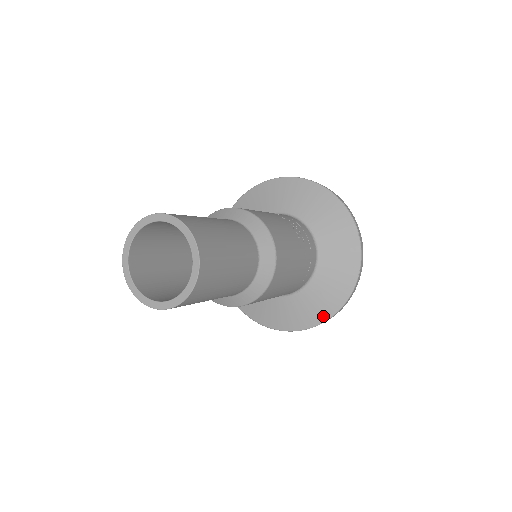
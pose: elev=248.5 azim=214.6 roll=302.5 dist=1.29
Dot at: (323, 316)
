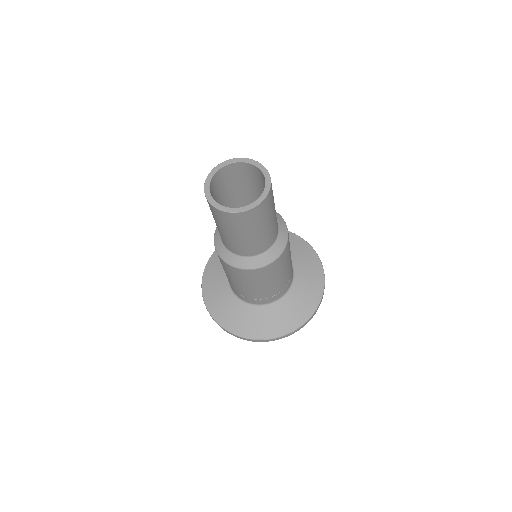
Dot at: (316, 300)
